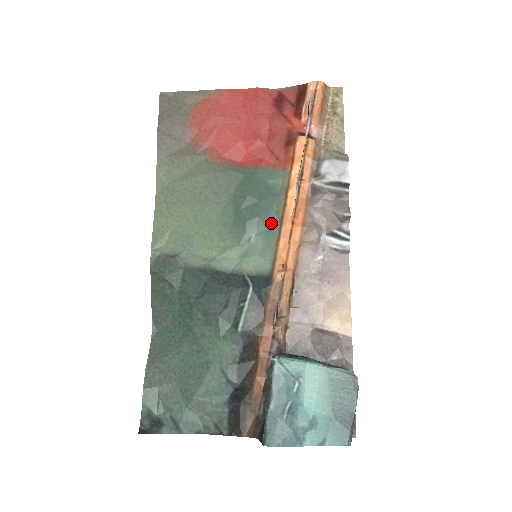
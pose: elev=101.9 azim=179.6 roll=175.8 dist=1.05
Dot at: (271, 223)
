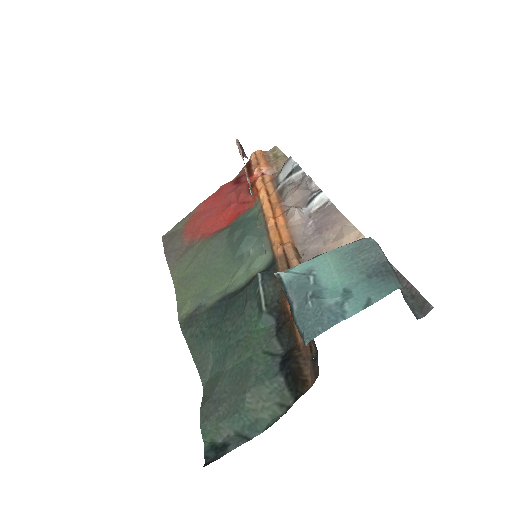
Dot at: (259, 232)
